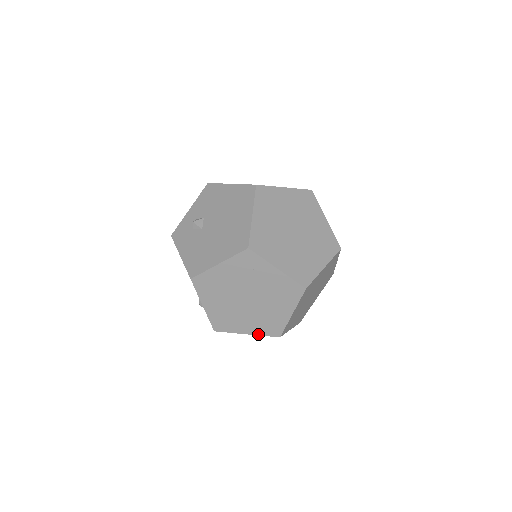
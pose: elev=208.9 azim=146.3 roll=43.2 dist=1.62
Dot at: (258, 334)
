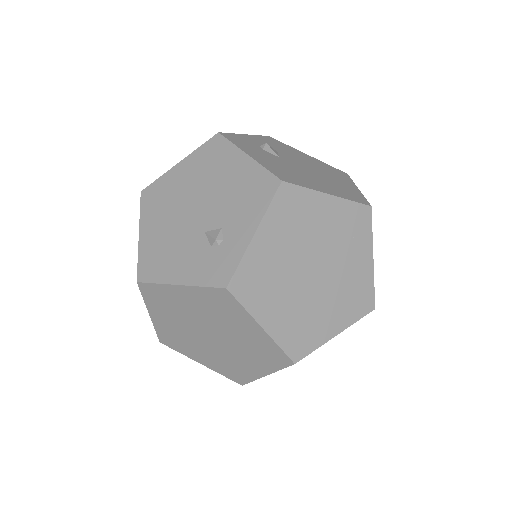
Dot at: (275, 338)
